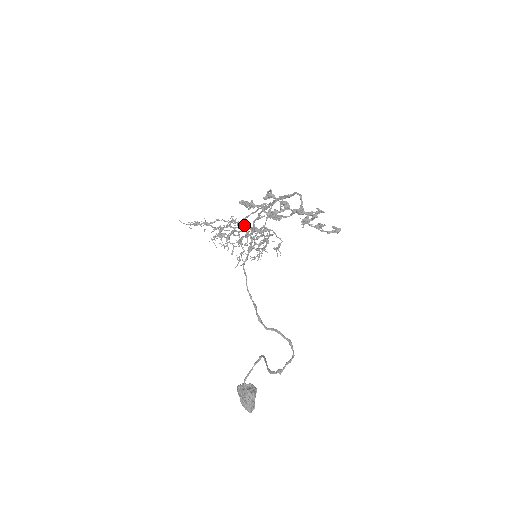
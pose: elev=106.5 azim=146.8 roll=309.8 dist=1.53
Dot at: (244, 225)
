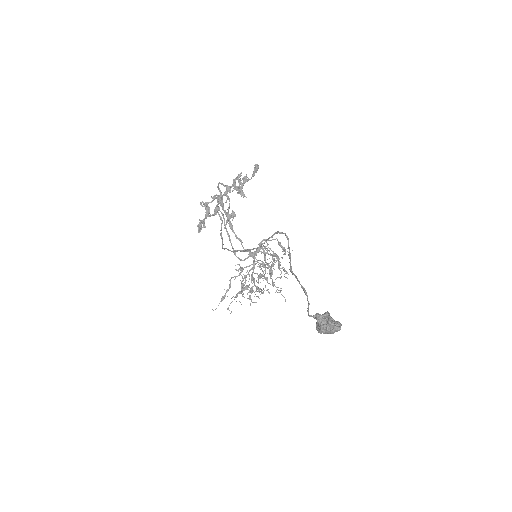
Dot at: (244, 260)
